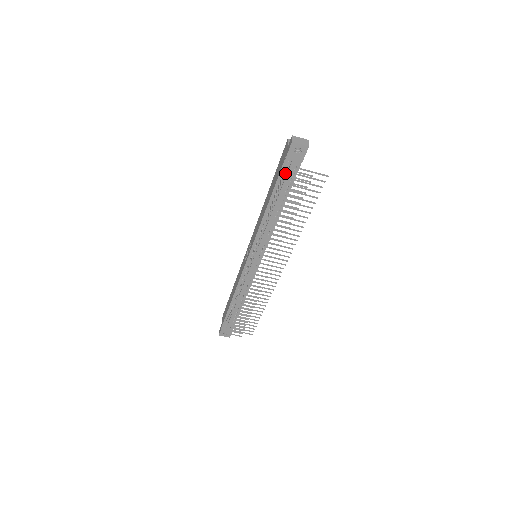
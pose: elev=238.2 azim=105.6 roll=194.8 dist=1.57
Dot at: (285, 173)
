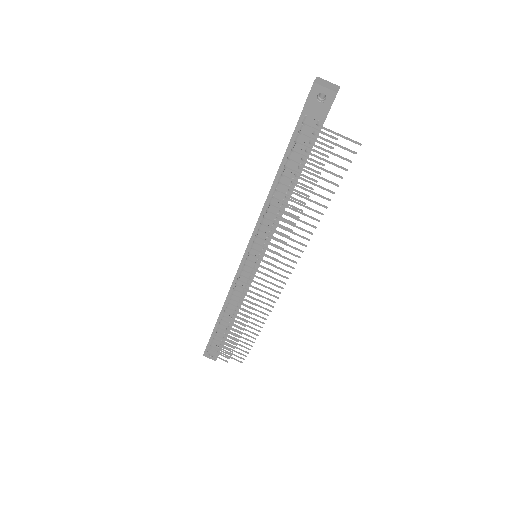
Dot at: (299, 130)
